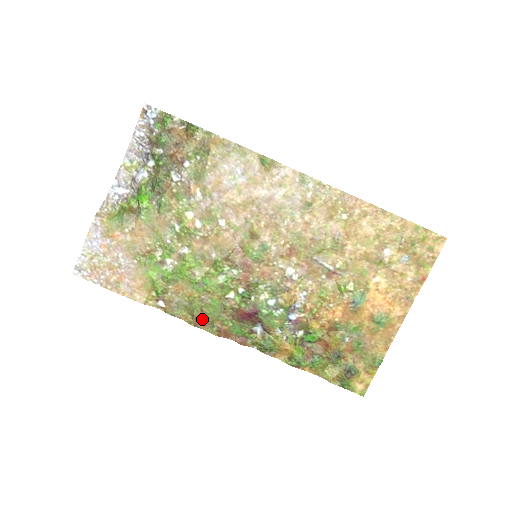
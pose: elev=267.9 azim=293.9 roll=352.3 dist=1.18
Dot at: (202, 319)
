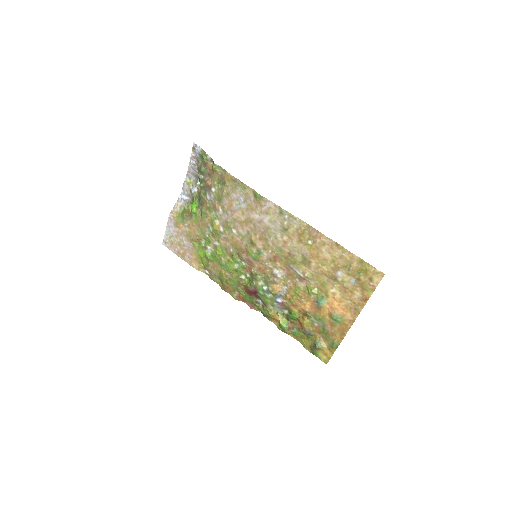
Dot at: (228, 287)
